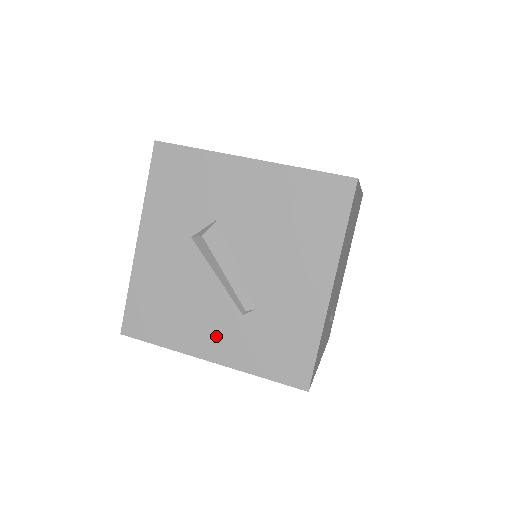
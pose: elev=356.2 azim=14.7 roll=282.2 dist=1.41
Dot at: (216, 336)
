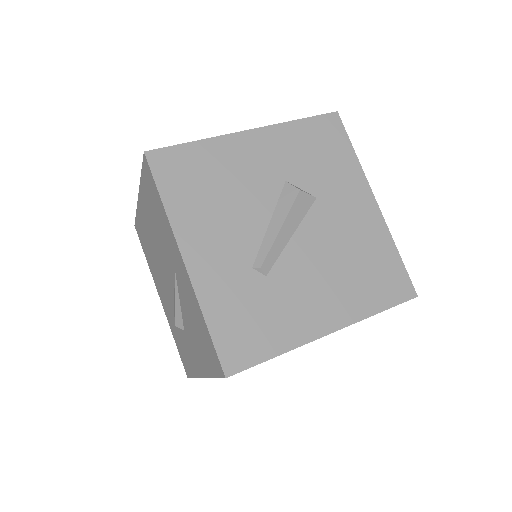
Dot at: (214, 253)
